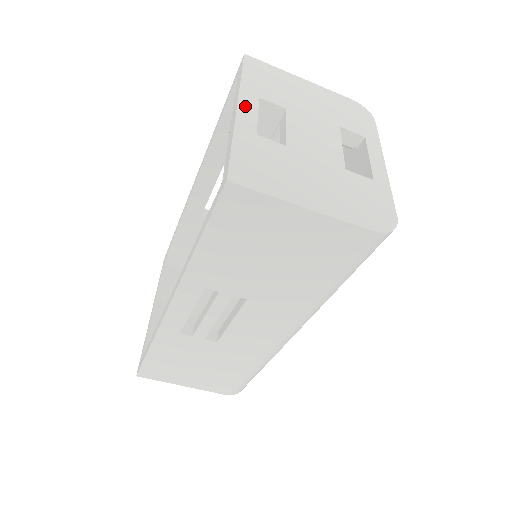
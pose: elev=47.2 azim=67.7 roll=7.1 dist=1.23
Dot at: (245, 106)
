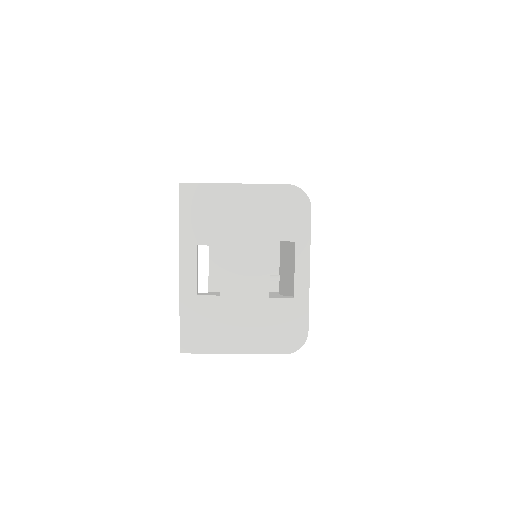
Dot at: (185, 265)
